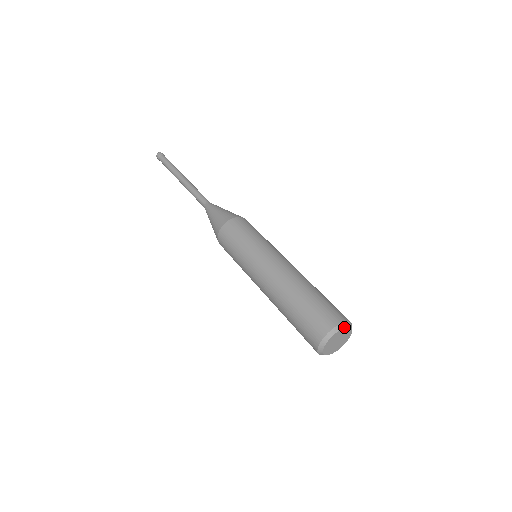
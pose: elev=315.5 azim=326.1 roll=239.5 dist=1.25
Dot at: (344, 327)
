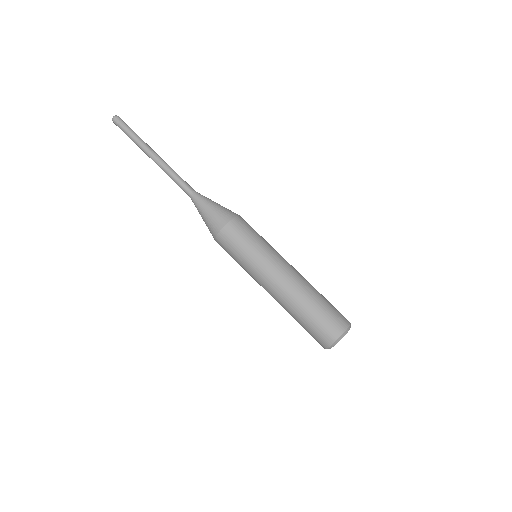
Dot at: occluded
